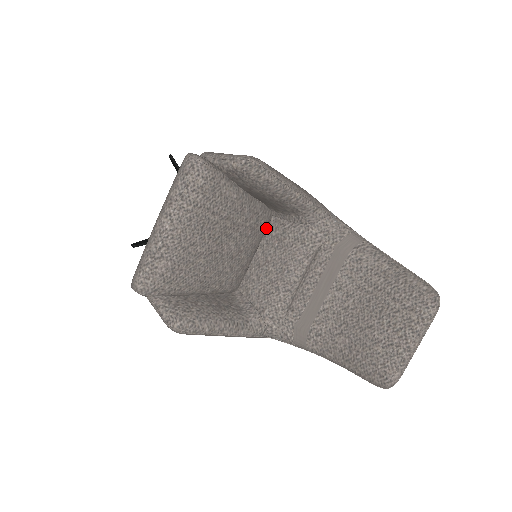
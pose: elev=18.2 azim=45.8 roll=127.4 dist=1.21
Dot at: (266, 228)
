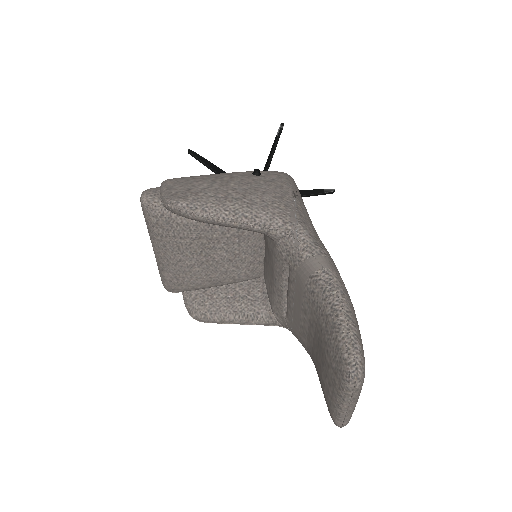
Dot at: occluded
